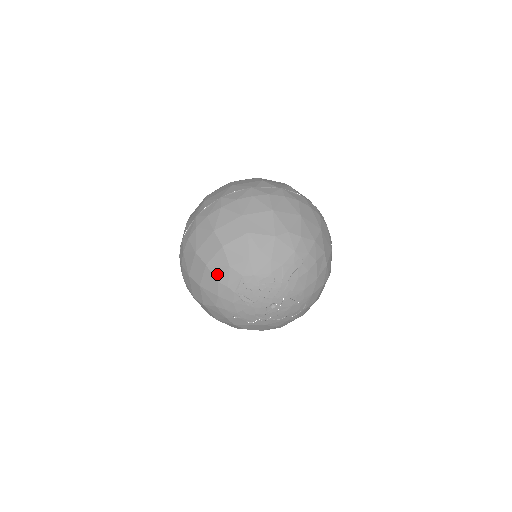
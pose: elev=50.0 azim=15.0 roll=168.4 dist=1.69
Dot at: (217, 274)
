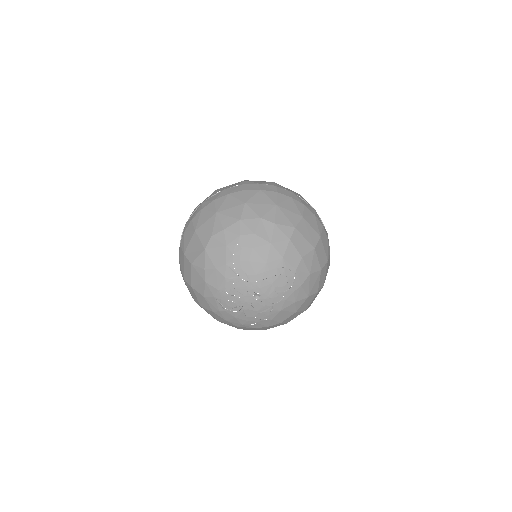
Dot at: (208, 307)
